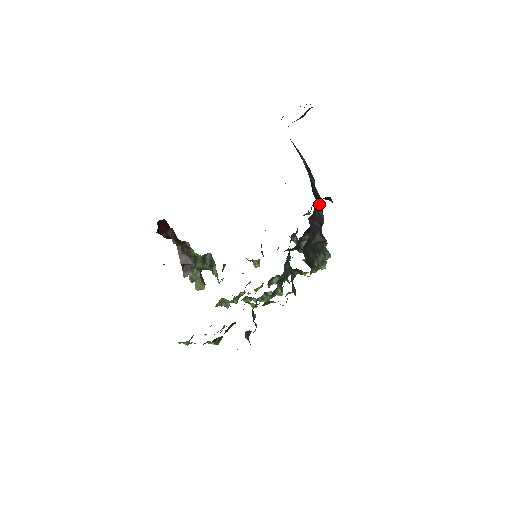
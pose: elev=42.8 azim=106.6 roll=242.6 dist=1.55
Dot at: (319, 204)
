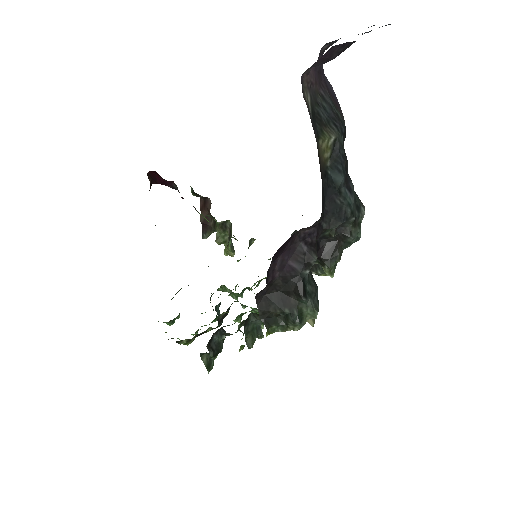
Dot at: (332, 223)
